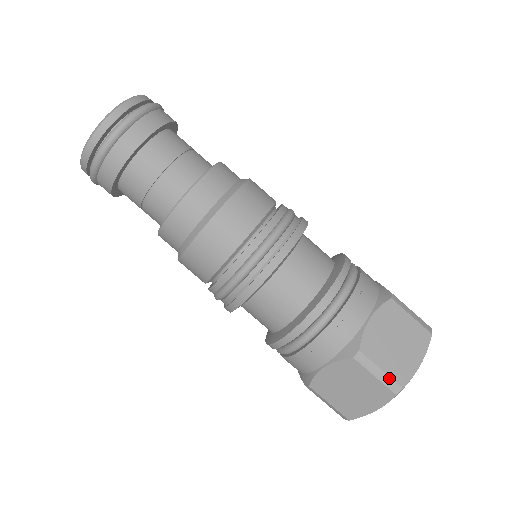
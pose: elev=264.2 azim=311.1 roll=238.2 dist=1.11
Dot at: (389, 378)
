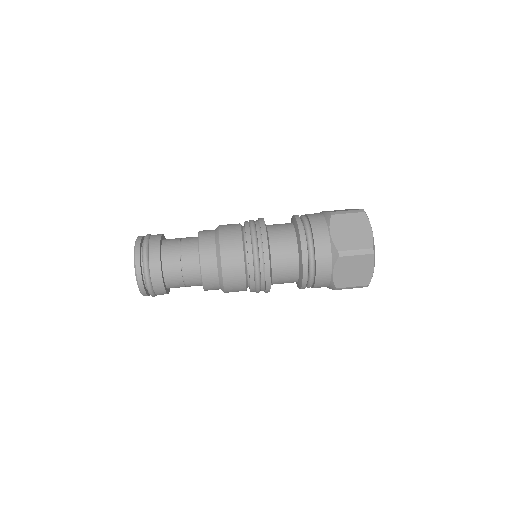
Dot at: (354, 210)
